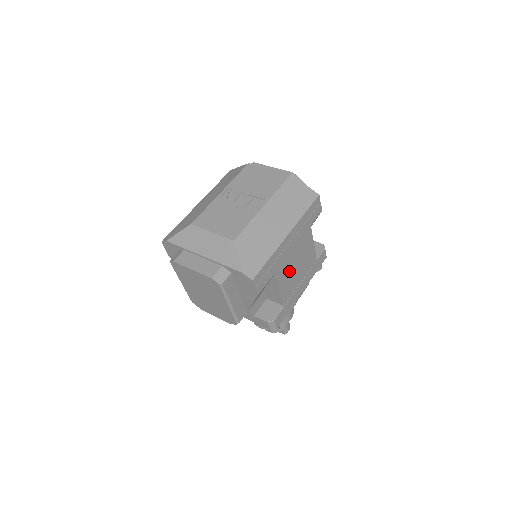
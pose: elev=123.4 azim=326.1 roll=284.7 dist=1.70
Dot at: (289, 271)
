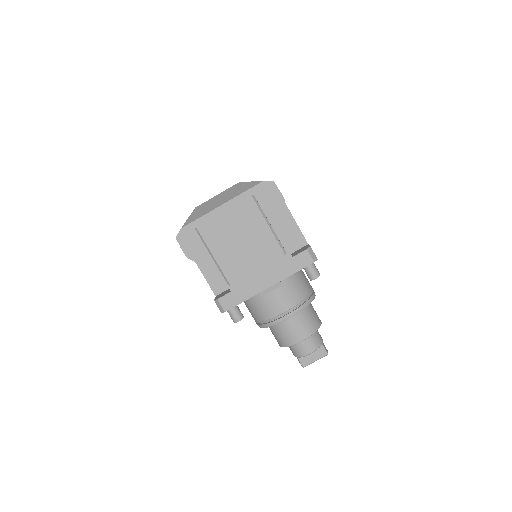
Dot at: occluded
